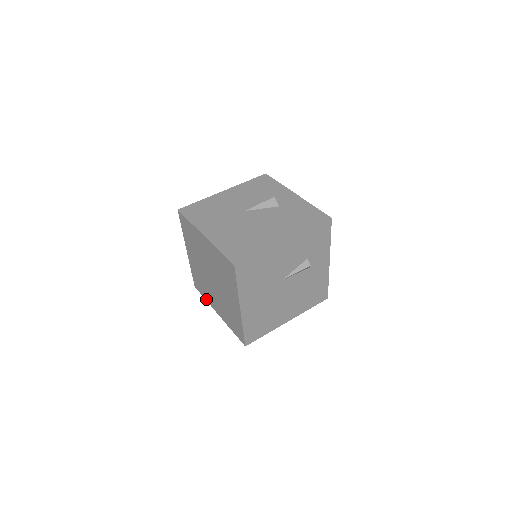
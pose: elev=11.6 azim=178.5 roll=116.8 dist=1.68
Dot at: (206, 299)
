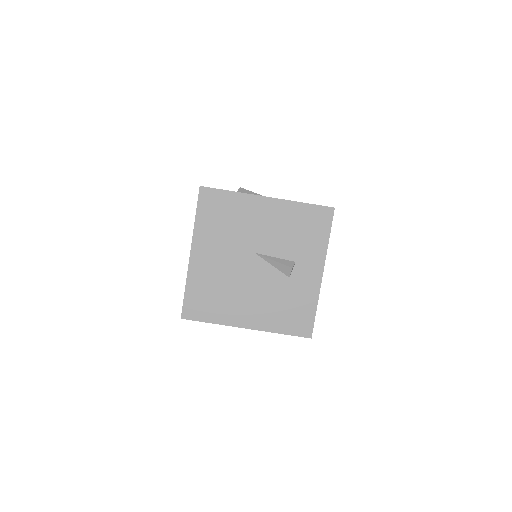
Dot at: occluded
